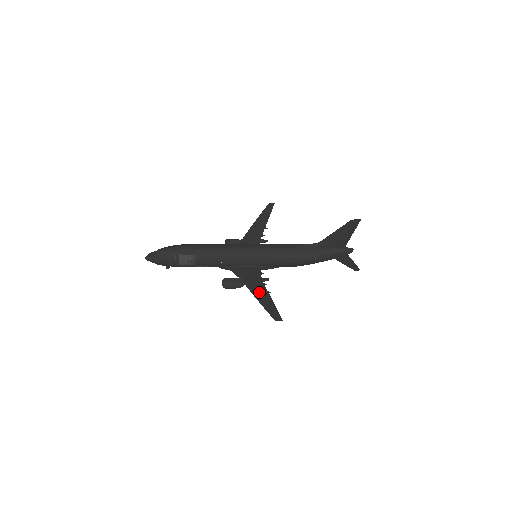
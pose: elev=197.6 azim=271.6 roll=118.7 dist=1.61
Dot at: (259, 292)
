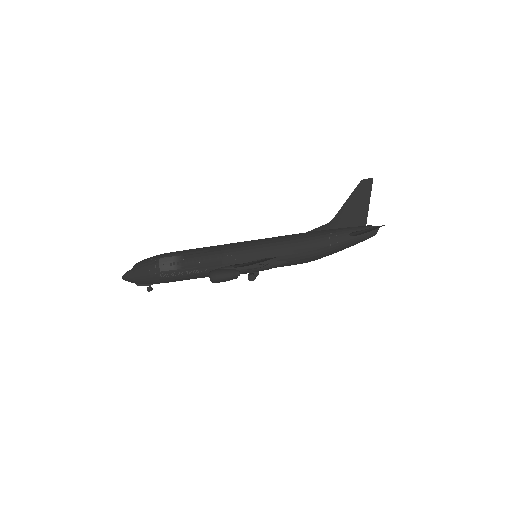
Dot at: occluded
